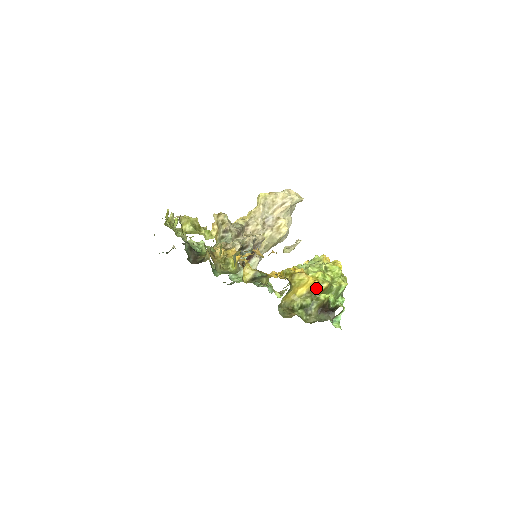
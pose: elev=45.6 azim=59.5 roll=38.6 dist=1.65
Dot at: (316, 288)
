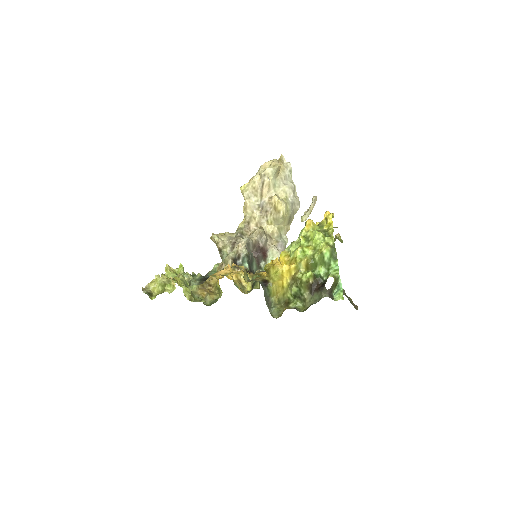
Dot at: (297, 271)
